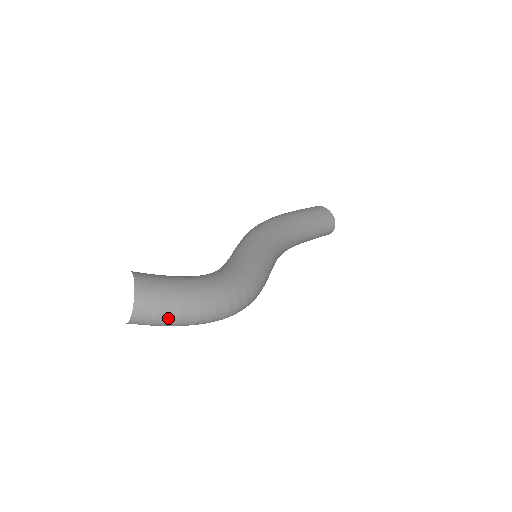
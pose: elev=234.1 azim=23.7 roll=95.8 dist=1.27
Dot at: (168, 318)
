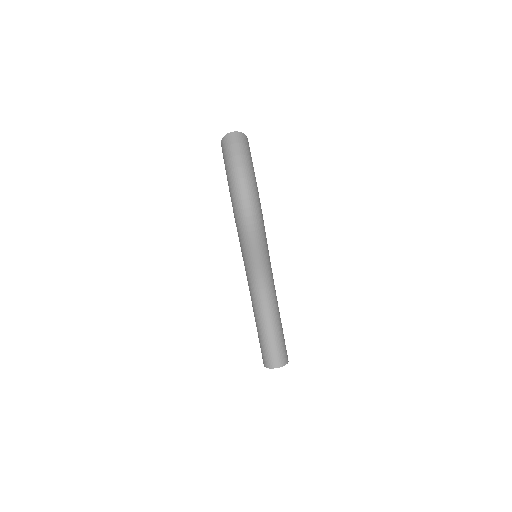
Dot at: (238, 149)
